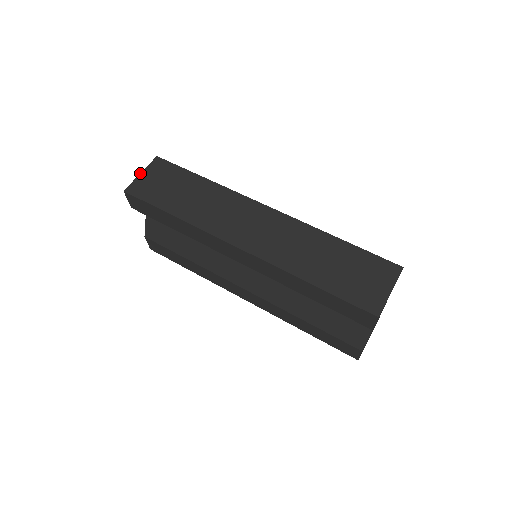
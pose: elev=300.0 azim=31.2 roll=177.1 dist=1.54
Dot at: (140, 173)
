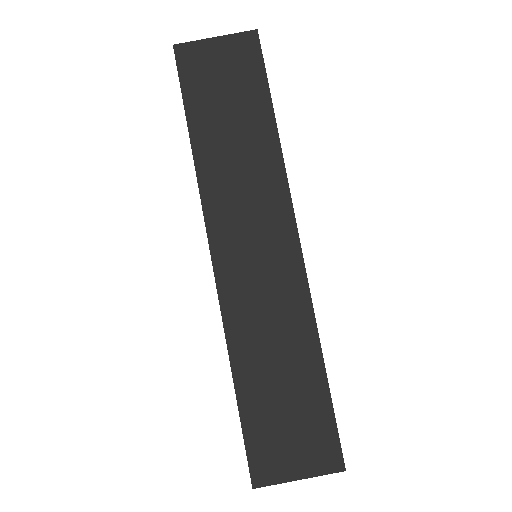
Dot at: occluded
